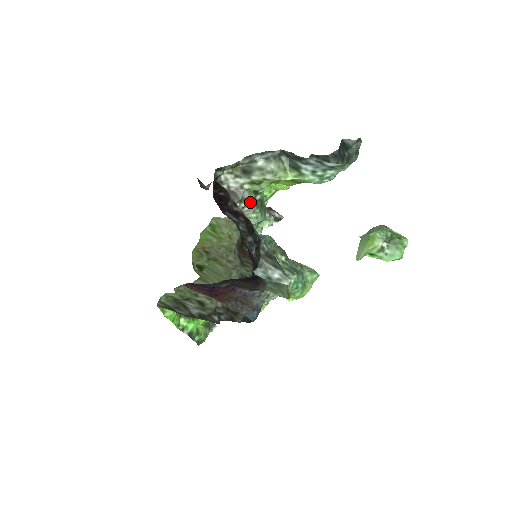
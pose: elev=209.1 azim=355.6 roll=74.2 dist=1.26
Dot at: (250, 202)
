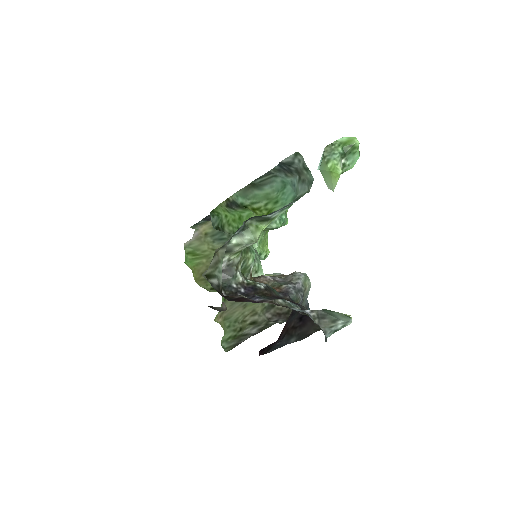
Dot at: (241, 258)
